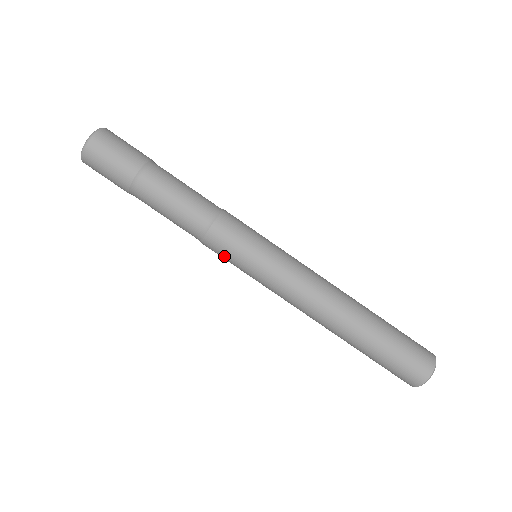
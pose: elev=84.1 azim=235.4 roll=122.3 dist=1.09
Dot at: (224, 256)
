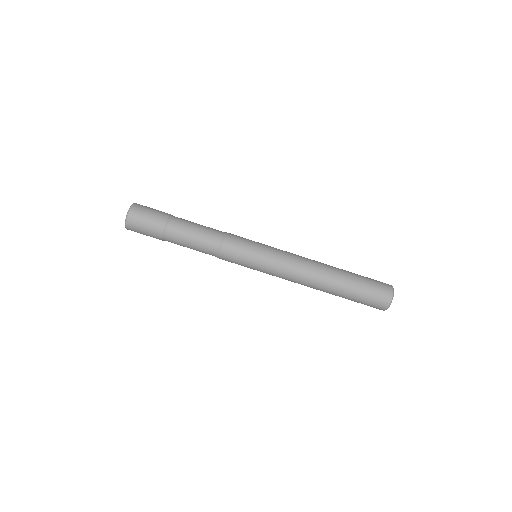
Dot at: occluded
